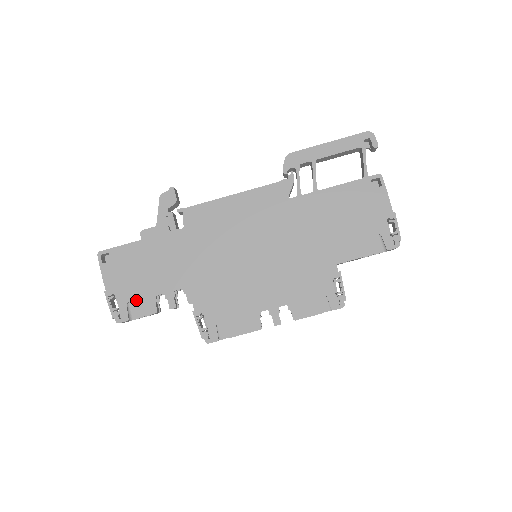
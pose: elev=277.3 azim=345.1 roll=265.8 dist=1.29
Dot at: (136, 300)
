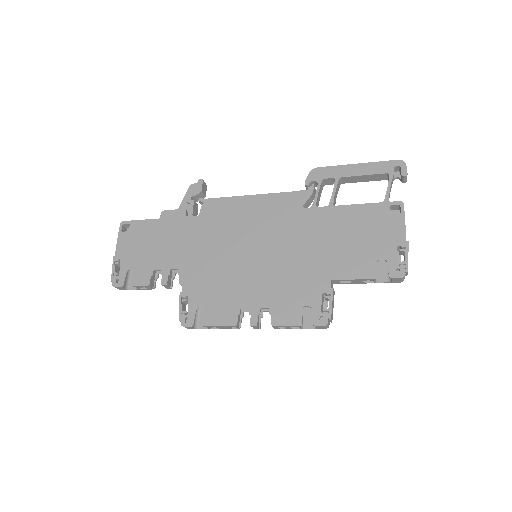
Dot at: (136, 270)
